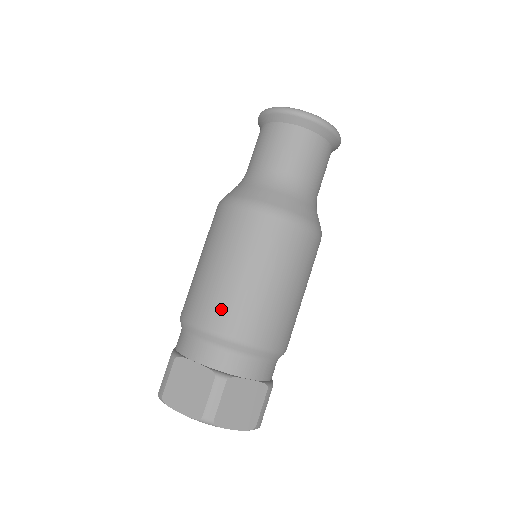
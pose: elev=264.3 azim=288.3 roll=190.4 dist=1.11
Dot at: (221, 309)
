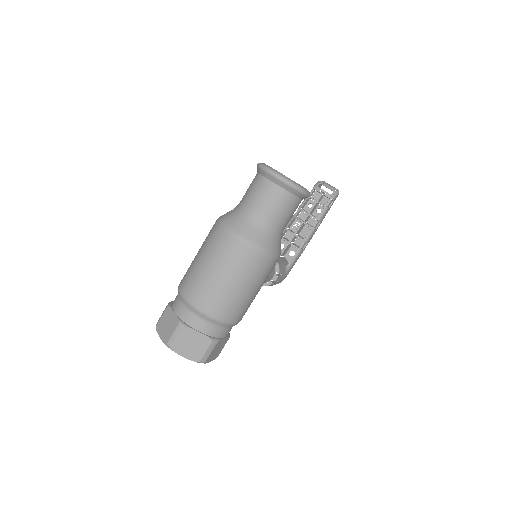
Dot at: (192, 286)
